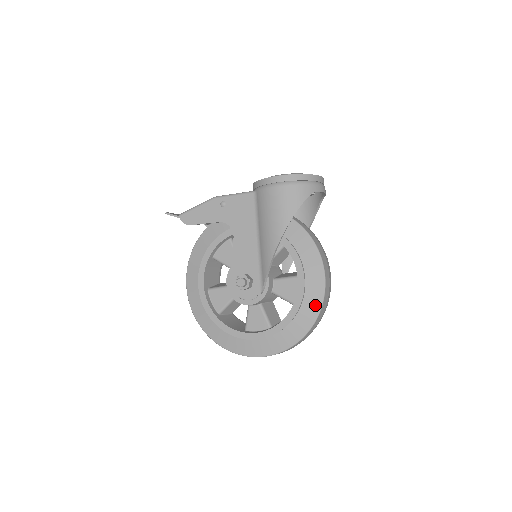
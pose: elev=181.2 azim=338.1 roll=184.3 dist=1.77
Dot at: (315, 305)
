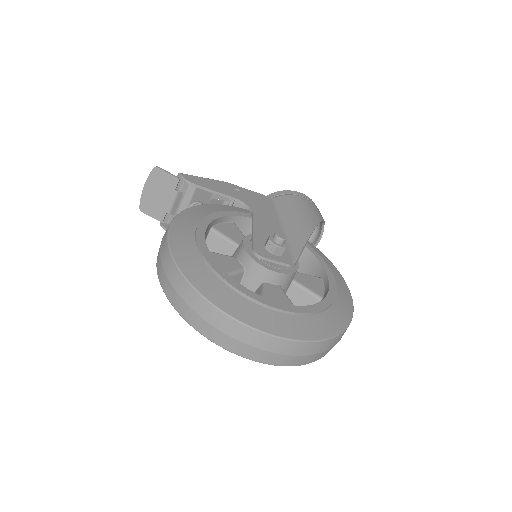
Dot at: (348, 305)
